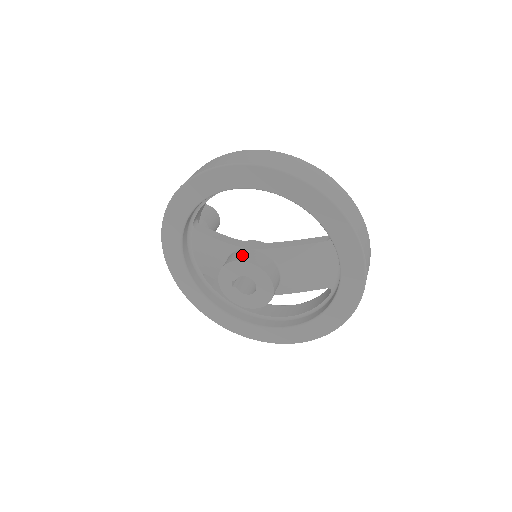
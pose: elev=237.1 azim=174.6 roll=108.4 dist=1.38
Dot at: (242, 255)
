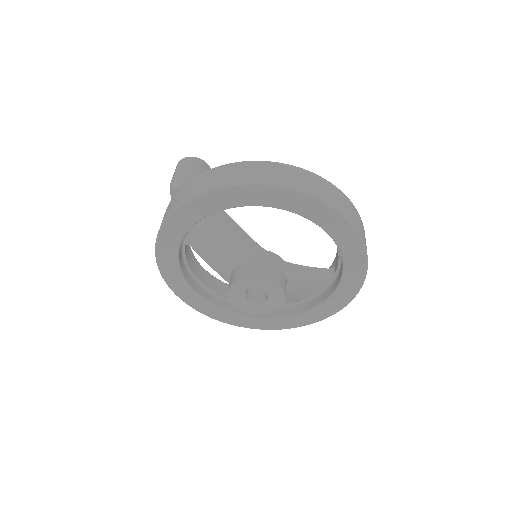
Dot at: (272, 273)
